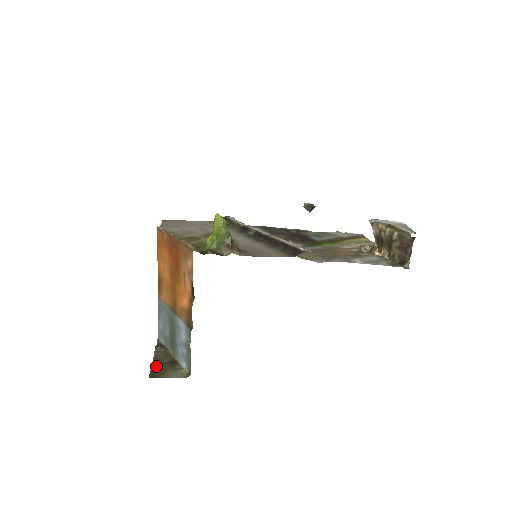
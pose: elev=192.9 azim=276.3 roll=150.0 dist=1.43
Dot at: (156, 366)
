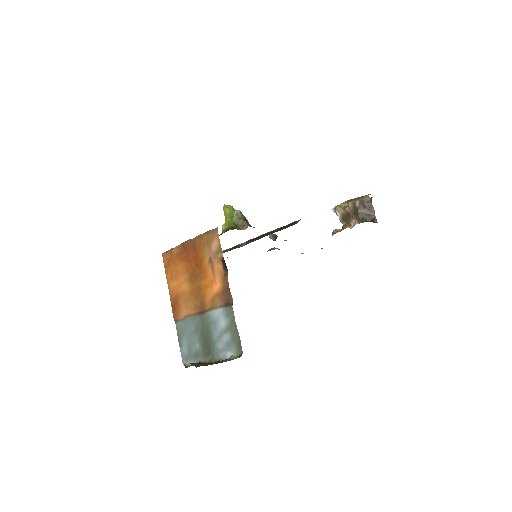
Dot at: occluded
